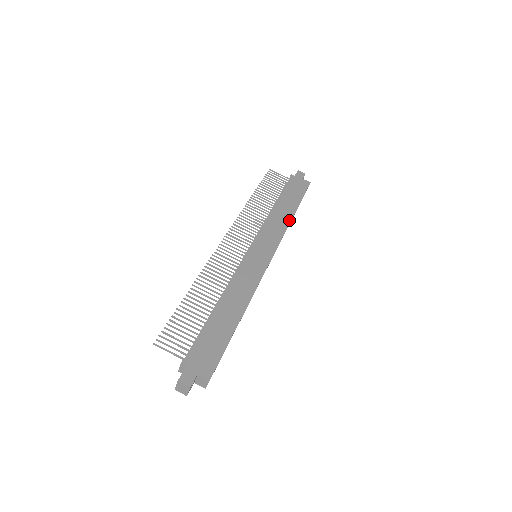
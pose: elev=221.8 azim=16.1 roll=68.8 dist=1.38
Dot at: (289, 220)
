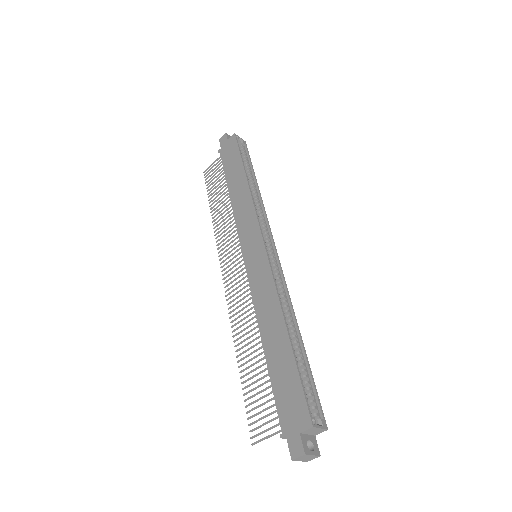
Dot at: (247, 190)
